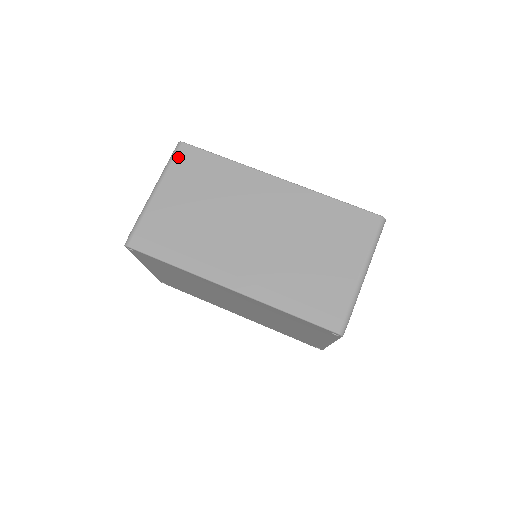
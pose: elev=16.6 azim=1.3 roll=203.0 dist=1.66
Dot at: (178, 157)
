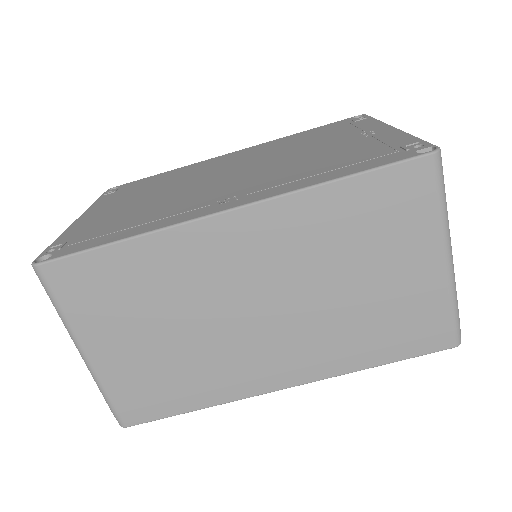
Dot at: (58, 291)
